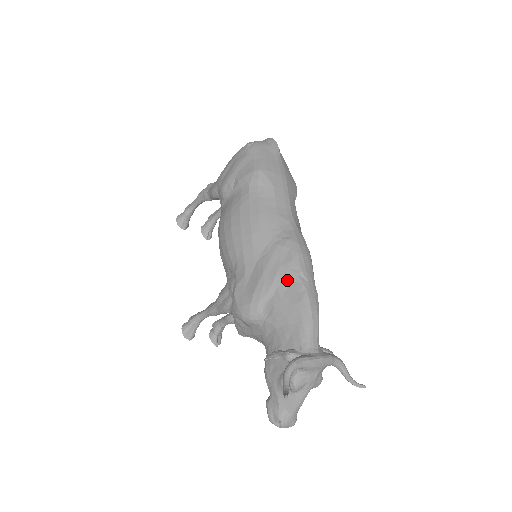
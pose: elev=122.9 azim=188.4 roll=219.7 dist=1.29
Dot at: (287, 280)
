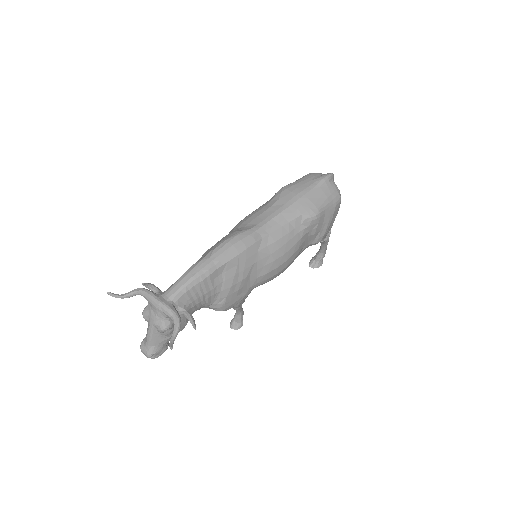
Dot at: (207, 253)
